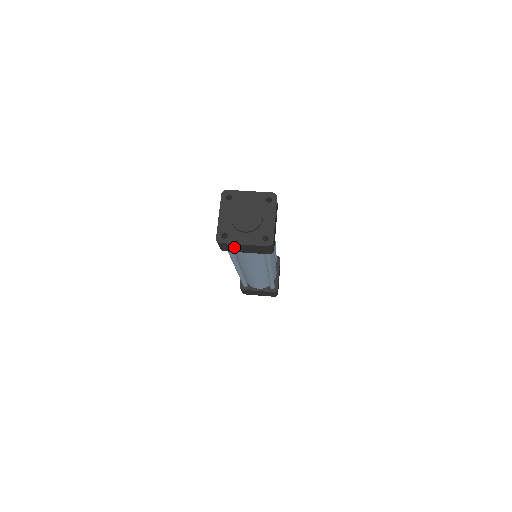
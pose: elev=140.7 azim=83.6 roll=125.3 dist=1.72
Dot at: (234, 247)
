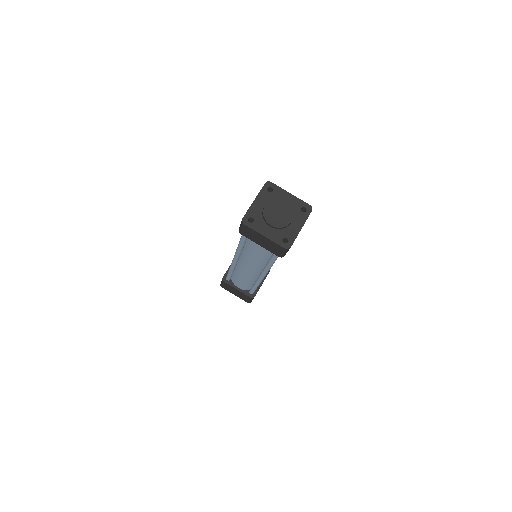
Dot at: (253, 234)
